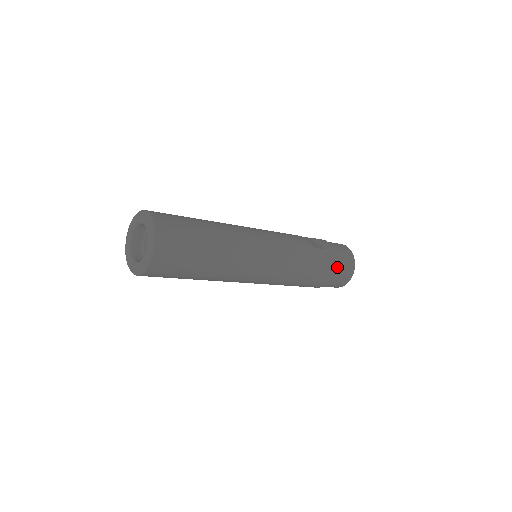
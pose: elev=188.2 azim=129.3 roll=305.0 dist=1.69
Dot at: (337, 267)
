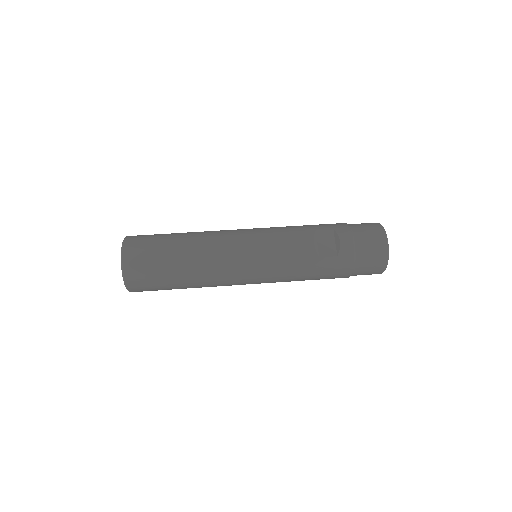
Dot at: (355, 270)
